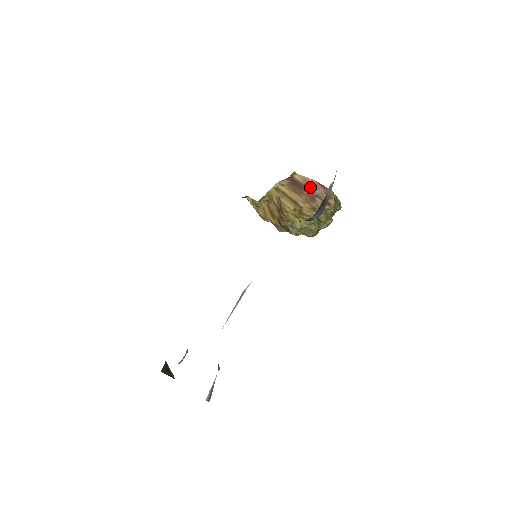
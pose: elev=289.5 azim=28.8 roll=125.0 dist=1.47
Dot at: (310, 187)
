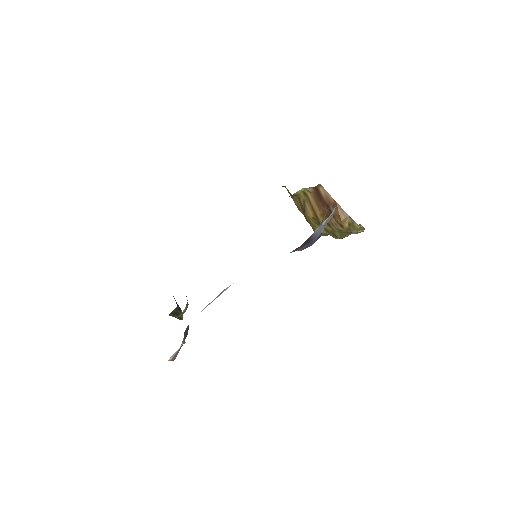
Dot at: (329, 205)
